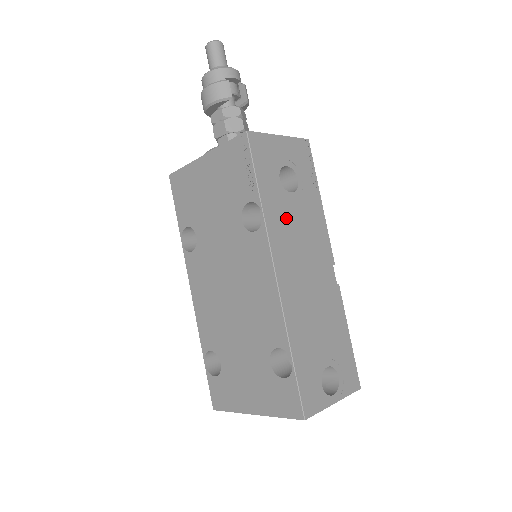
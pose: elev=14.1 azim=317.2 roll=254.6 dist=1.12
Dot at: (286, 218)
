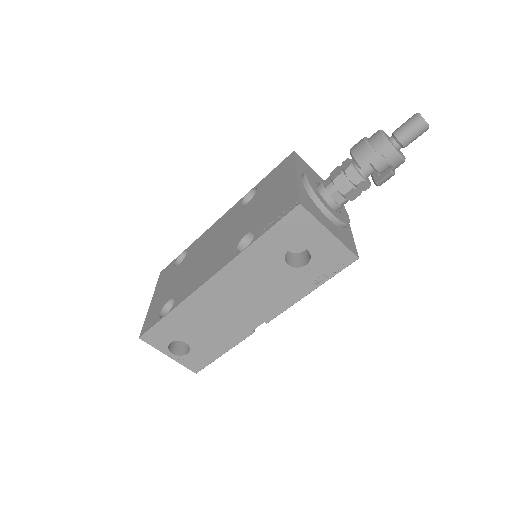
Dot at: (261, 269)
